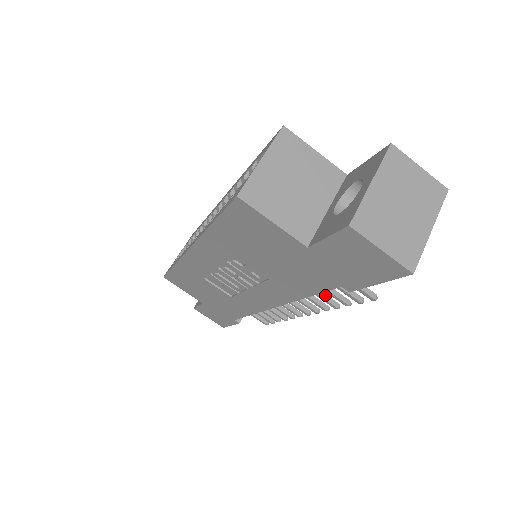
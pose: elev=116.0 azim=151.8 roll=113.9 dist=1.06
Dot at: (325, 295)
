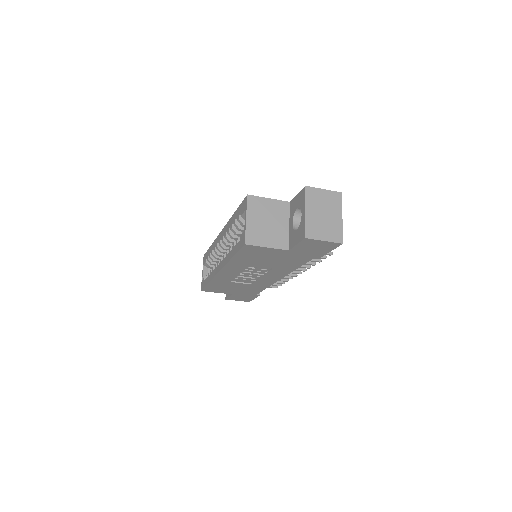
Dot at: occluded
